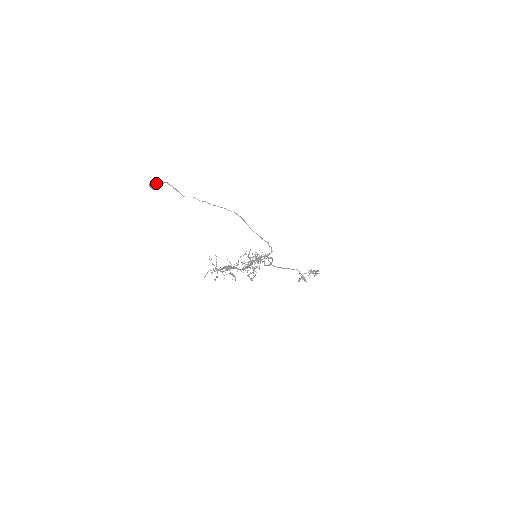
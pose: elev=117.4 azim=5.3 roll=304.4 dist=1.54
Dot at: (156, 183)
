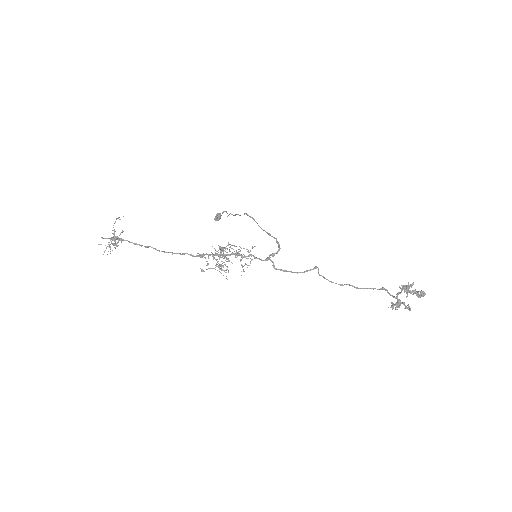
Dot at: (217, 214)
